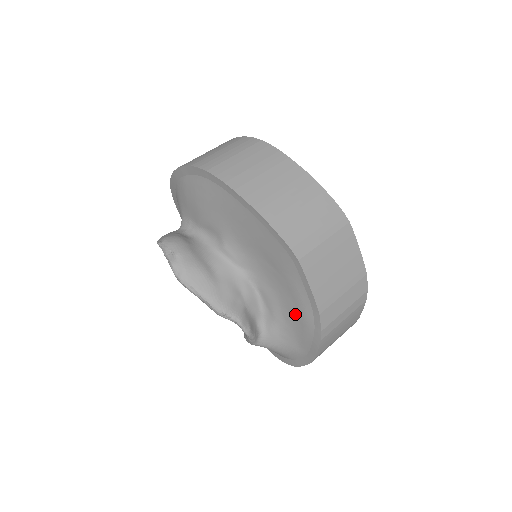
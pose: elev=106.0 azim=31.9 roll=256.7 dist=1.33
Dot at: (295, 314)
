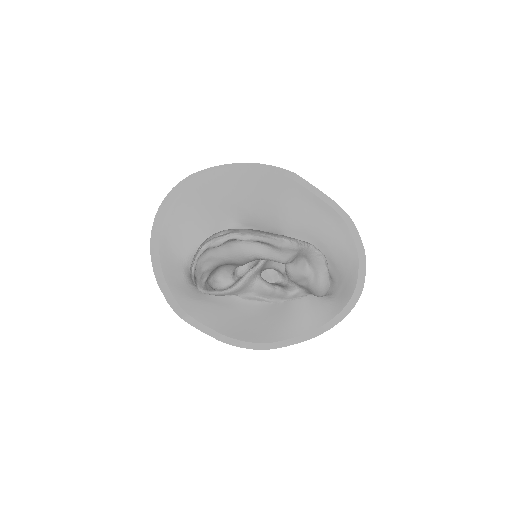
Dot at: (325, 227)
